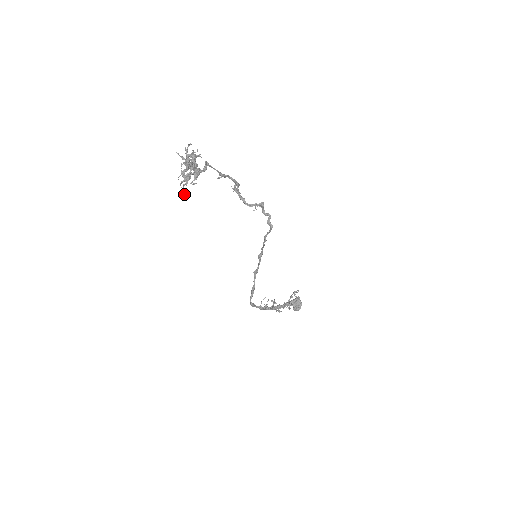
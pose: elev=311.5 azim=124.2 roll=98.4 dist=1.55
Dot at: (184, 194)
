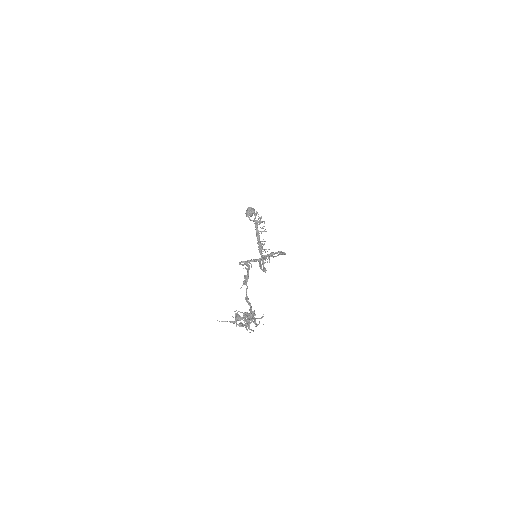
Dot at: (253, 331)
